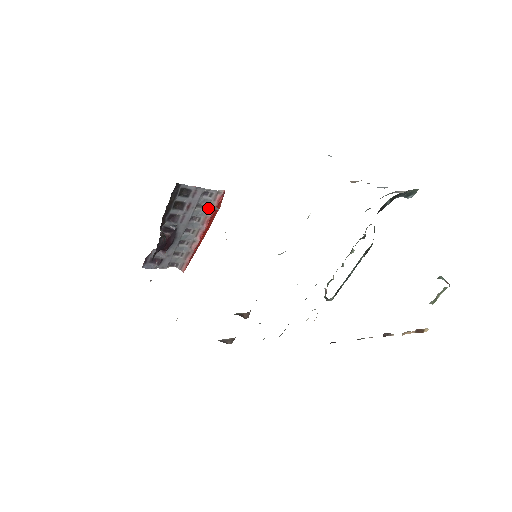
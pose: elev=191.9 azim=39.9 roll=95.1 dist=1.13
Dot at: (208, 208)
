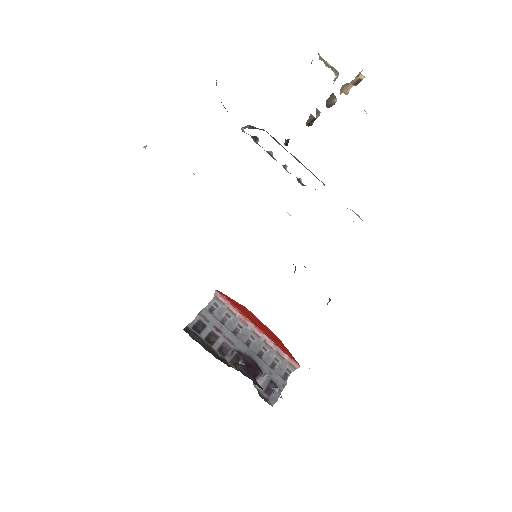
Dot at: (230, 313)
